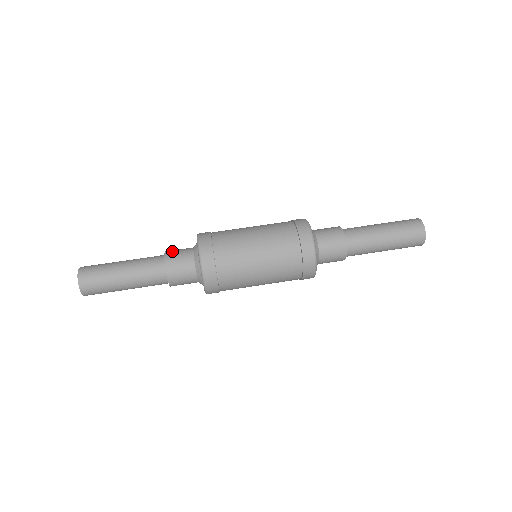
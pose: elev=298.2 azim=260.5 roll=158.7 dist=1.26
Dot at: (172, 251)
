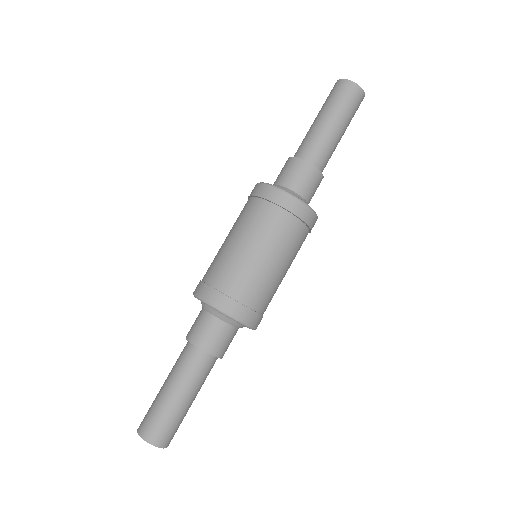
Dot at: (192, 332)
